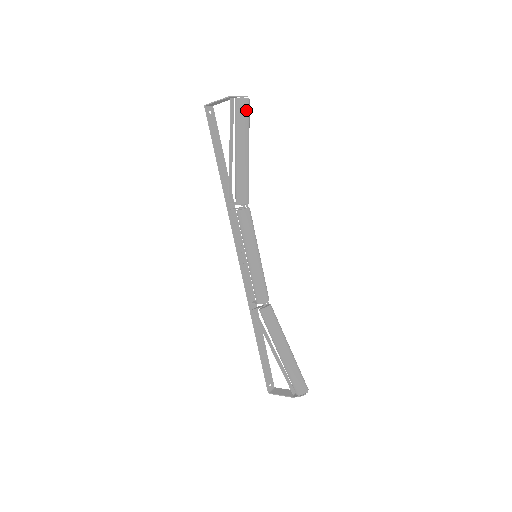
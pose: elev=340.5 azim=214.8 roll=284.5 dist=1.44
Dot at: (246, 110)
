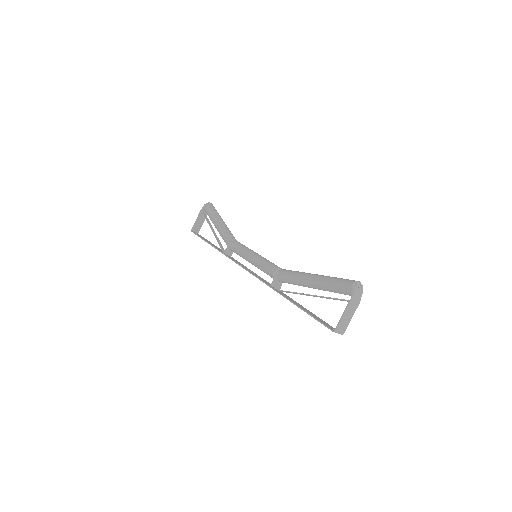
Dot at: (211, 206)
